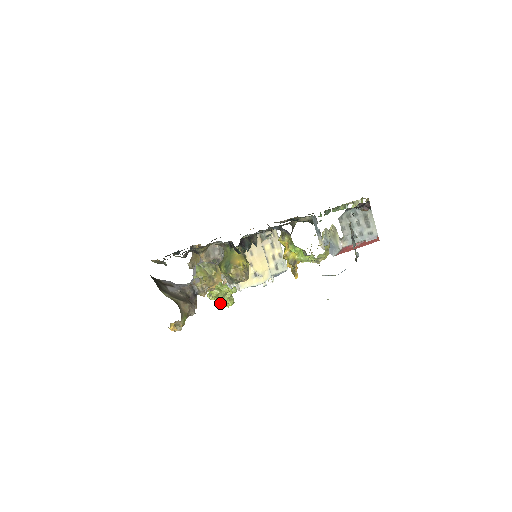
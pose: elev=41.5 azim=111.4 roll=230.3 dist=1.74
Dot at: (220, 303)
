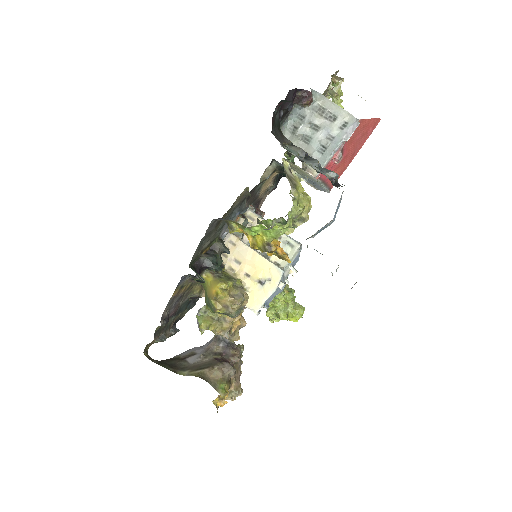
Dot at: (289, 319)
